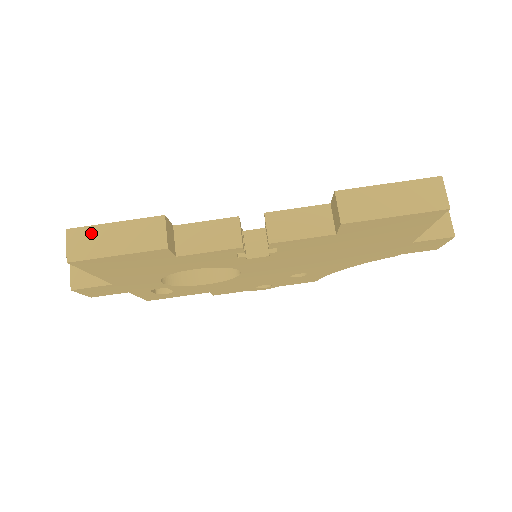
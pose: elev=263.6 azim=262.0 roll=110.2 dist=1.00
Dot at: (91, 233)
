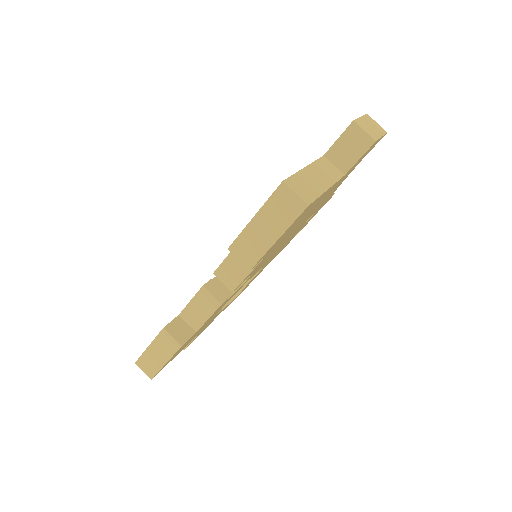
Dot at: (145, 359)
